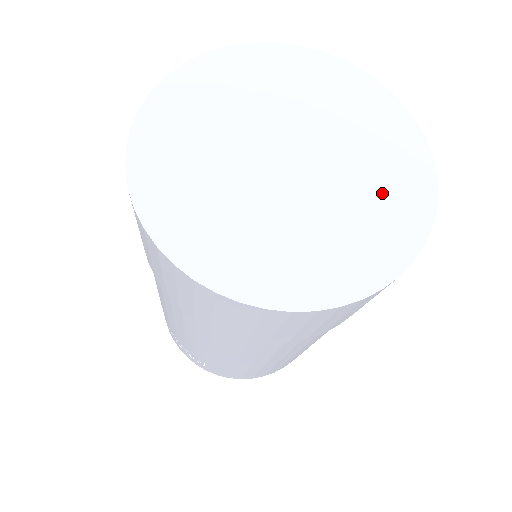
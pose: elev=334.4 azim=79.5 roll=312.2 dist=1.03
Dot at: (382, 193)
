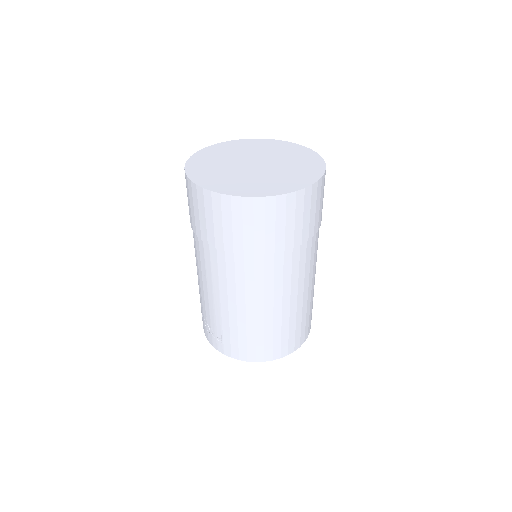
Dot at: (296, 172)
